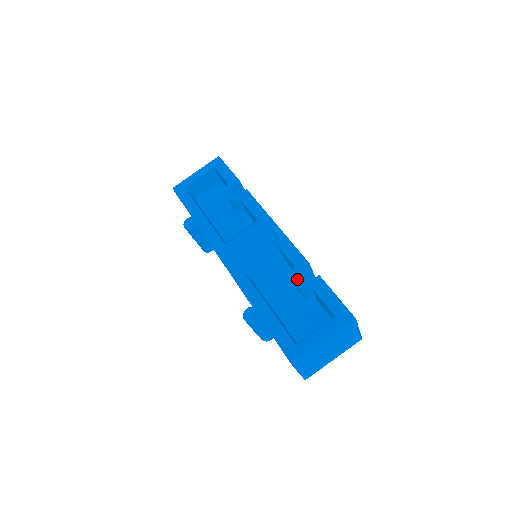
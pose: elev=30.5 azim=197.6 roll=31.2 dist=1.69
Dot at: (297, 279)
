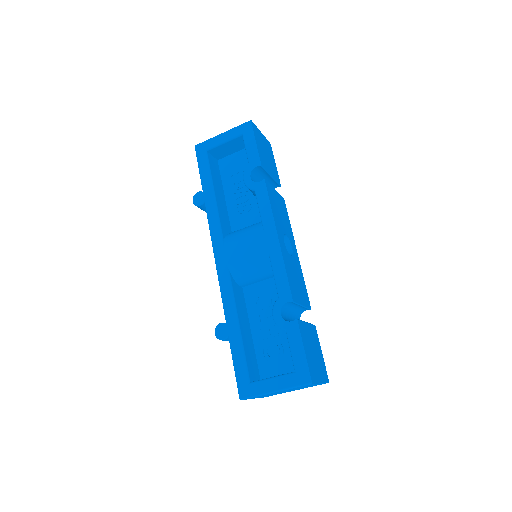
Dot at: (275, 314)
